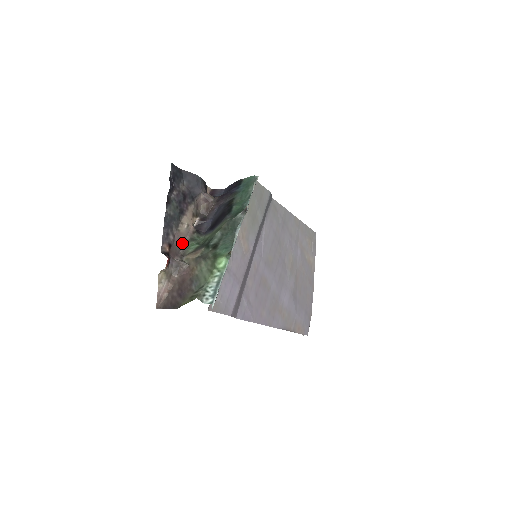
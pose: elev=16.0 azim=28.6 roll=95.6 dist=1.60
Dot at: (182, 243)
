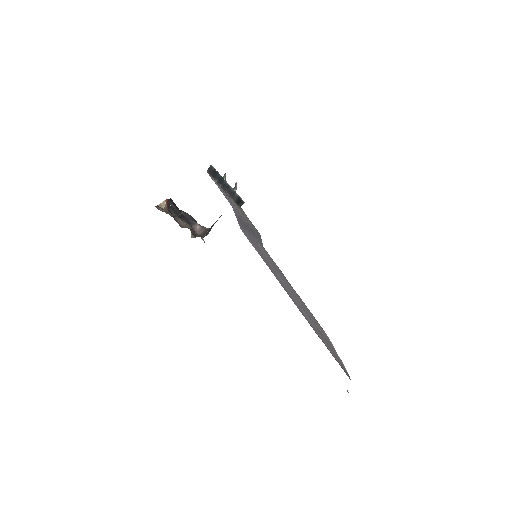
Dot at: (181, 227)
